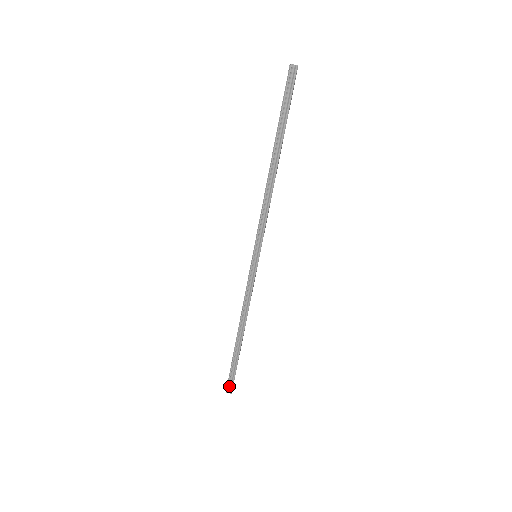
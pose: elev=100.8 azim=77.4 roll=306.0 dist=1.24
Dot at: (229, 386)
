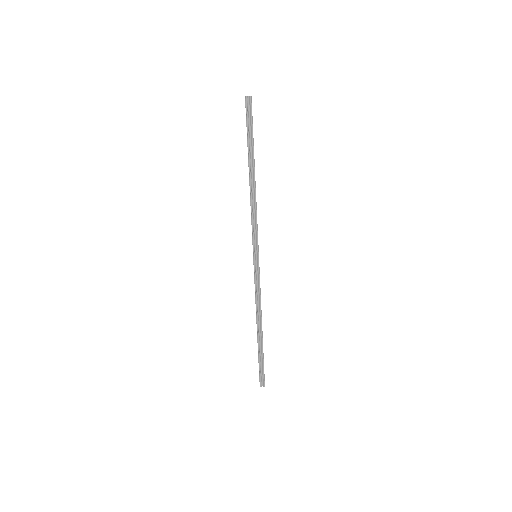
Dot at: (261, 380)
